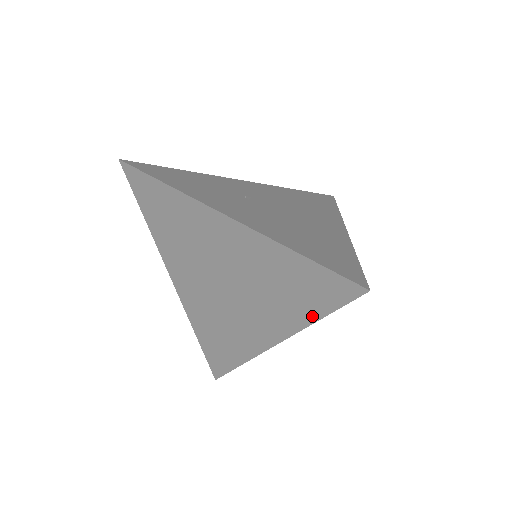
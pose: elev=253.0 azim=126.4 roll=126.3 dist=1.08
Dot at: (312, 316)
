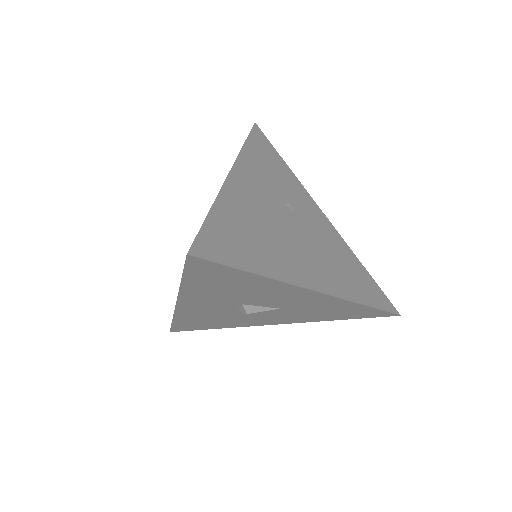
Dot at: occluded
